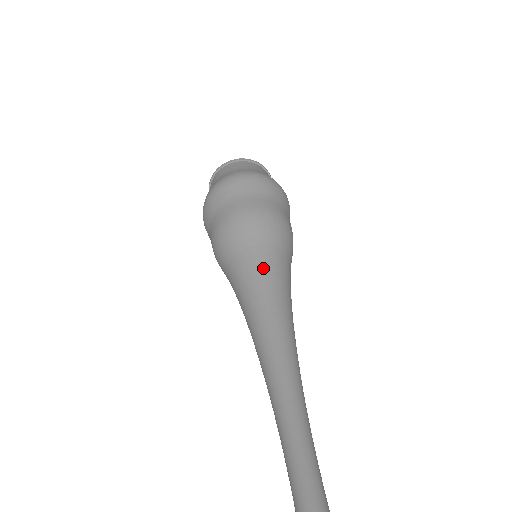
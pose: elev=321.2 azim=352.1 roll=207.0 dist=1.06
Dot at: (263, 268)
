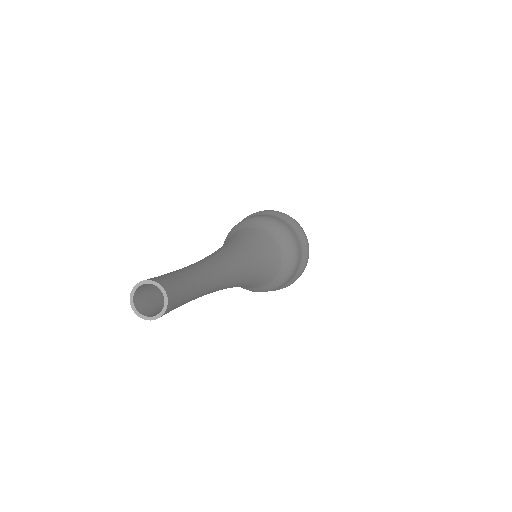
Dot at: (261, 238)
